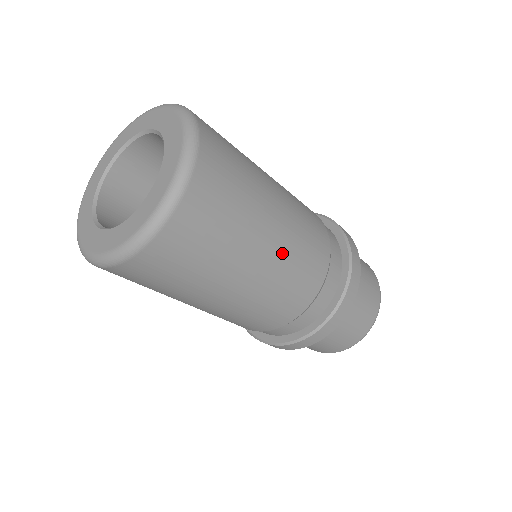
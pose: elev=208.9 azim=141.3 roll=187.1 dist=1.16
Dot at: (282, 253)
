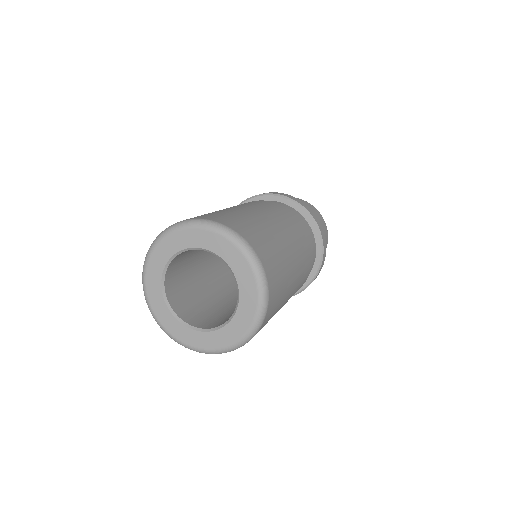
Dot at: (299, 262)
